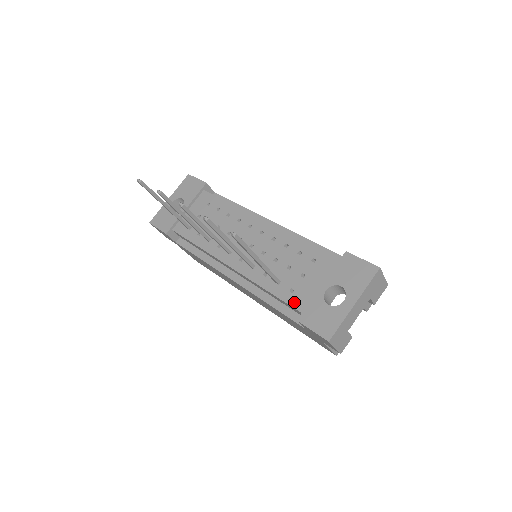
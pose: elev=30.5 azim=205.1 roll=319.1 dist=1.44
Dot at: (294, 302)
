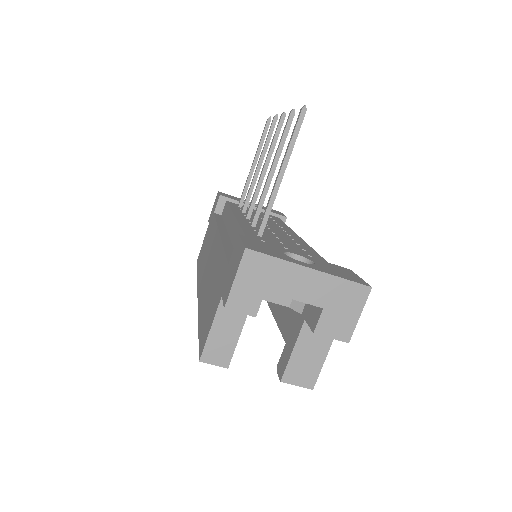
Dot at: occluded
